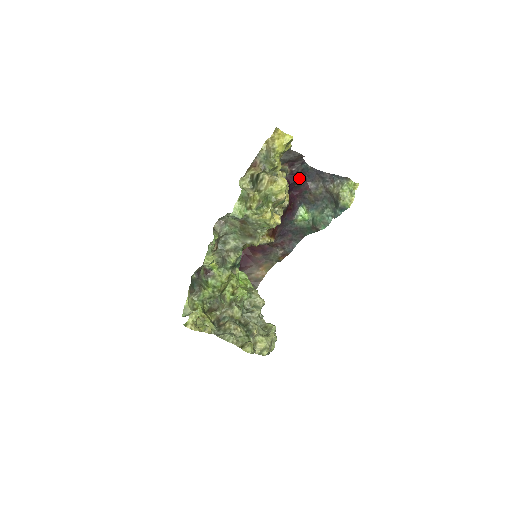
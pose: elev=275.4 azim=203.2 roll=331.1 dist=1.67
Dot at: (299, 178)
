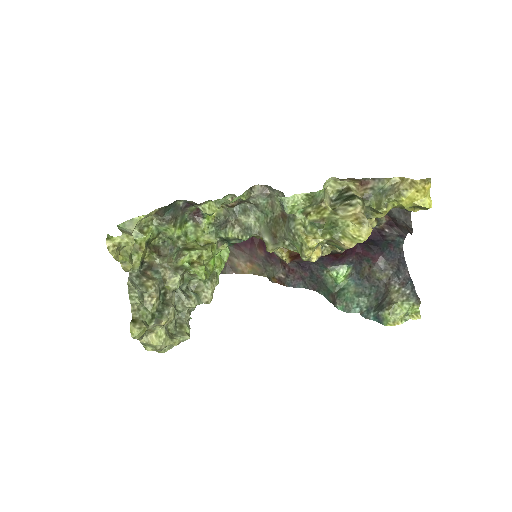
Dot at: (380, 243)
